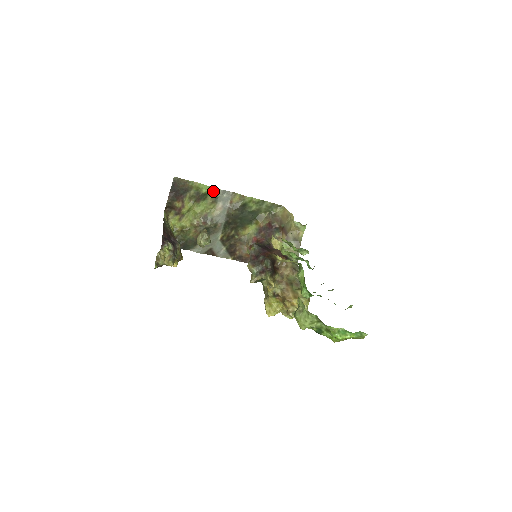
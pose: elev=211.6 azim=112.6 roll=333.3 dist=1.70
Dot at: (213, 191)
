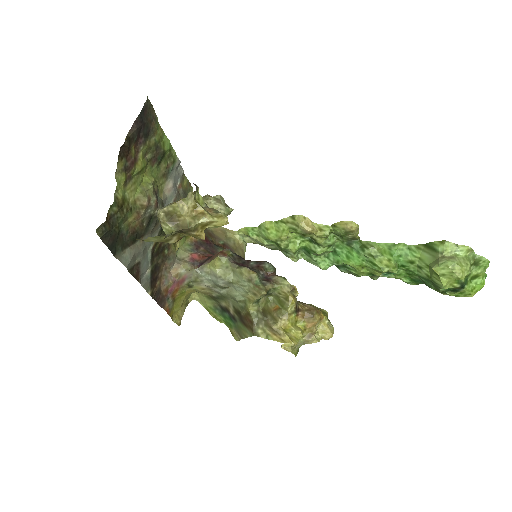
Dot at: (171, 156)
